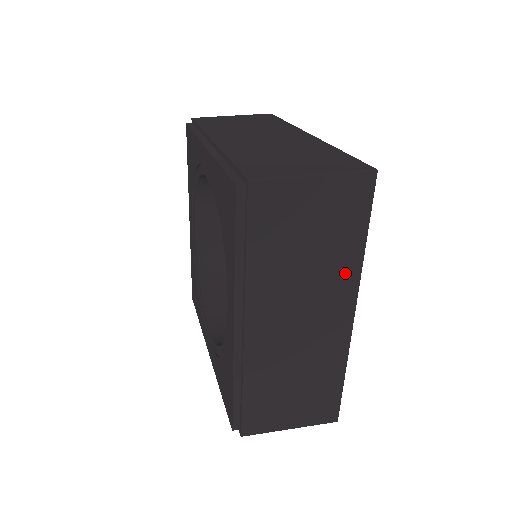
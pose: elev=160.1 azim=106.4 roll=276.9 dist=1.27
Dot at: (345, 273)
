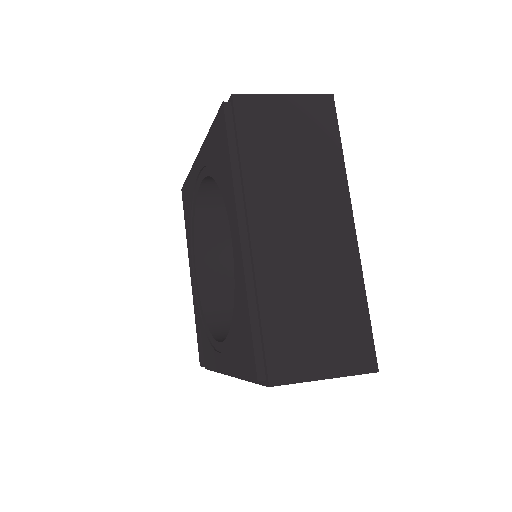
Dot at: (333, 181)
